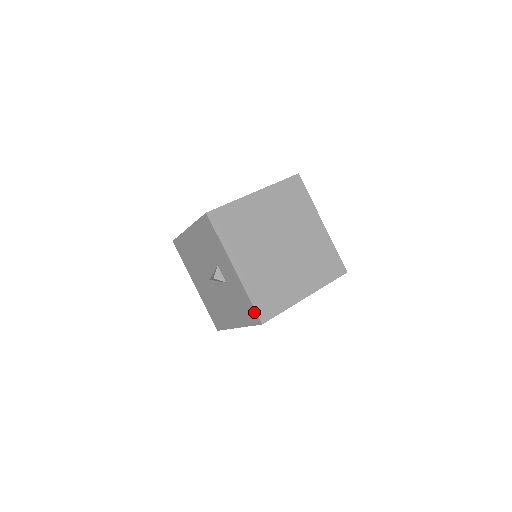
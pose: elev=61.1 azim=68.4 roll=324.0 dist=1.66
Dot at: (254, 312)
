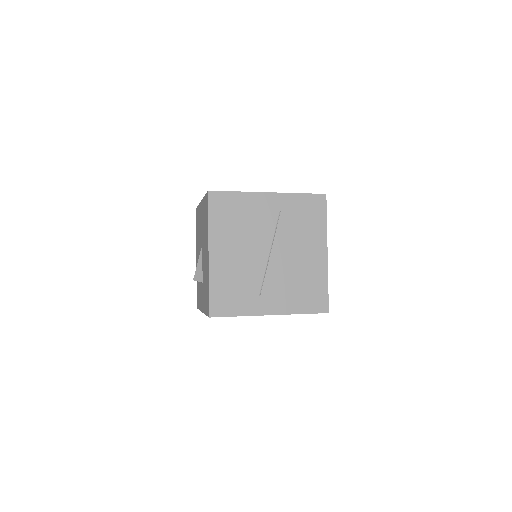
Dot at: occluded
